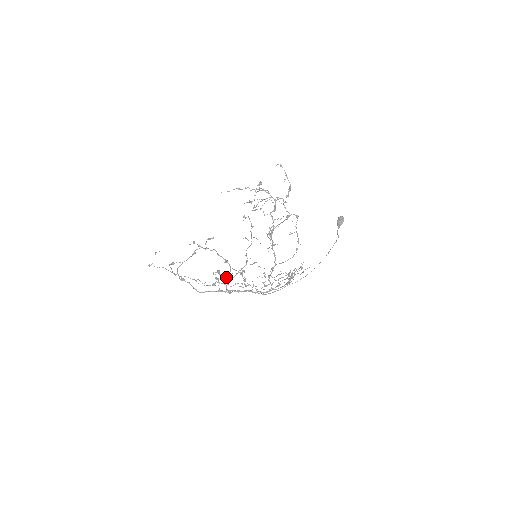
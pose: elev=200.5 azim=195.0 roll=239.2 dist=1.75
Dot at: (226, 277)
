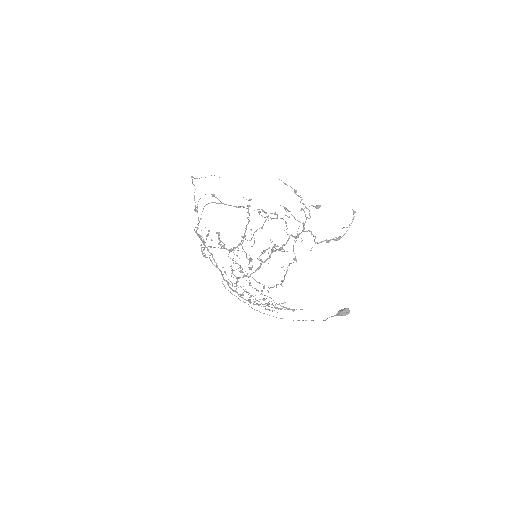
Dot at: (223, 245)
